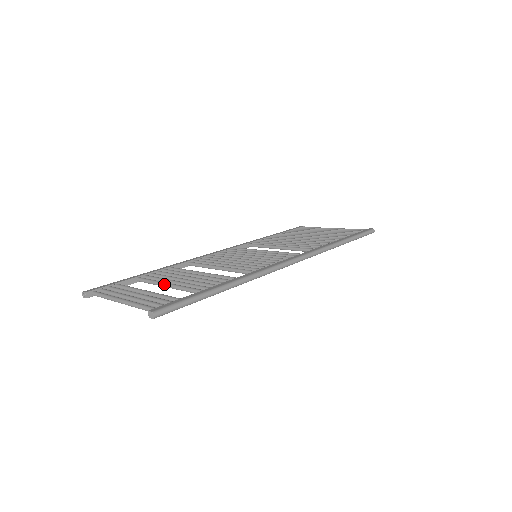
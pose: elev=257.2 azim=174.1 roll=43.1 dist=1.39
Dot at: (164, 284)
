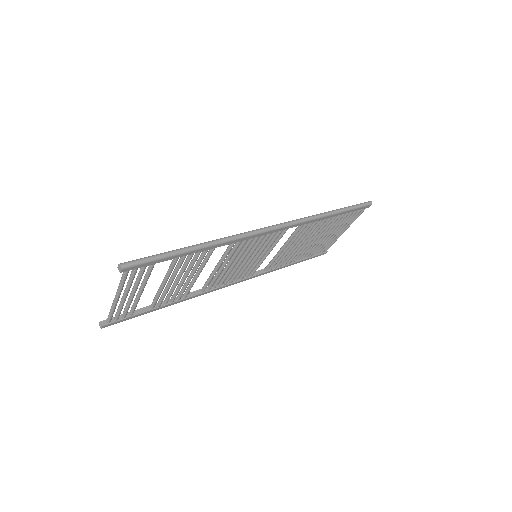
Dot at: (160, 285)
